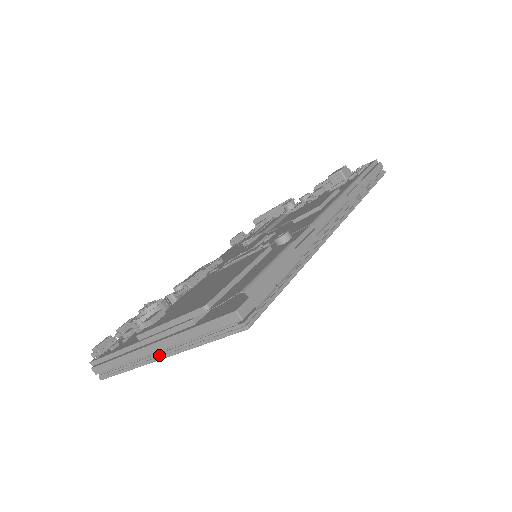
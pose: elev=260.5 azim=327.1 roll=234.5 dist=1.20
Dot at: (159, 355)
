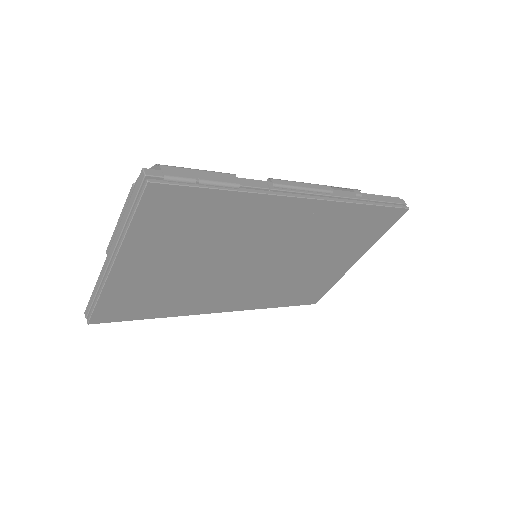
Dot at: (113, 260)
